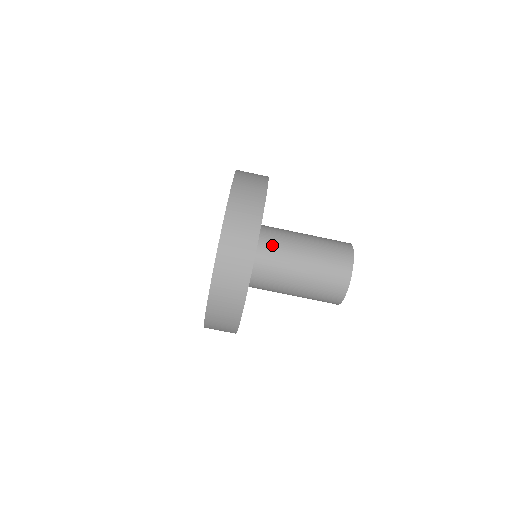
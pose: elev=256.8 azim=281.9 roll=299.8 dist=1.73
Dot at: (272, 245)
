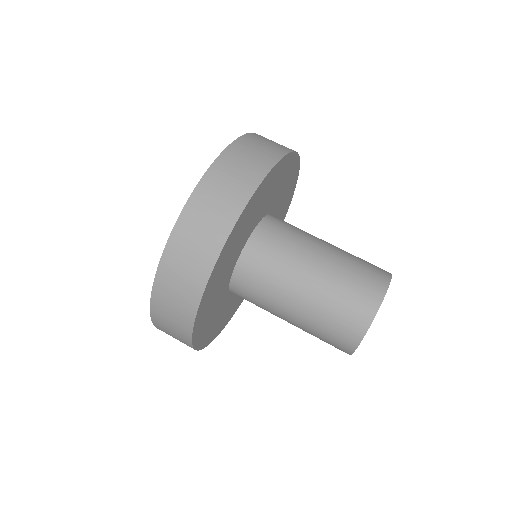
Dot at: occluded
